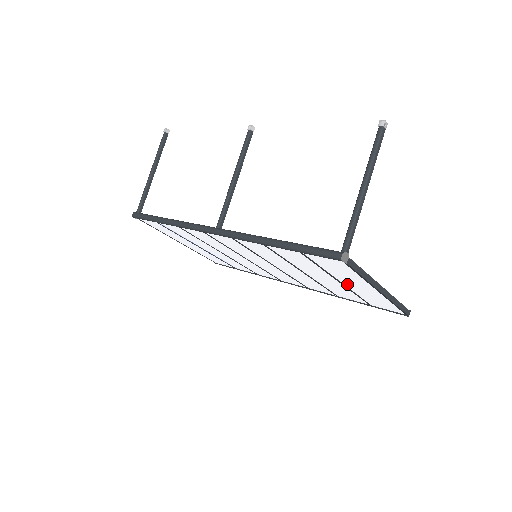
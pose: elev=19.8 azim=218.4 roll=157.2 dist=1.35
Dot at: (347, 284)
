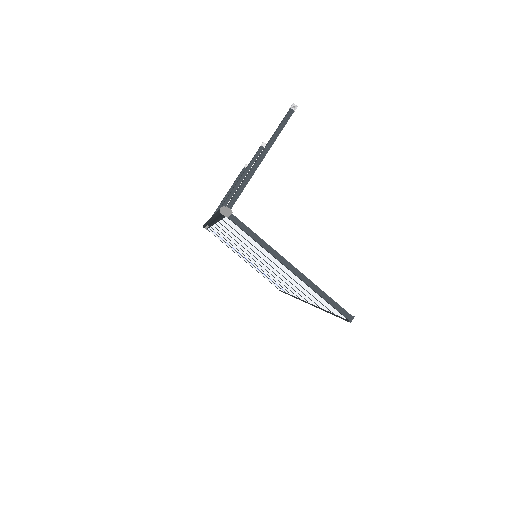
Dot at: (283, 269)
